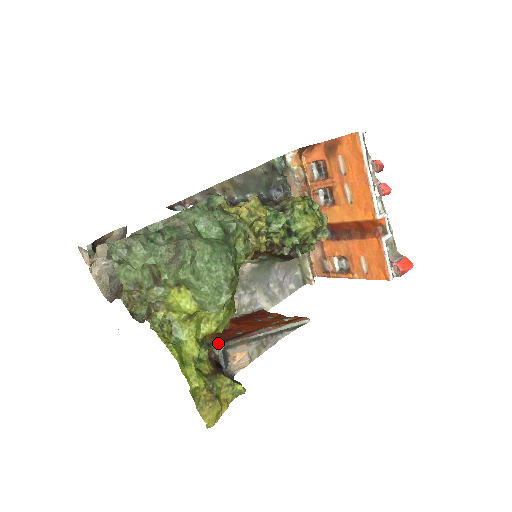
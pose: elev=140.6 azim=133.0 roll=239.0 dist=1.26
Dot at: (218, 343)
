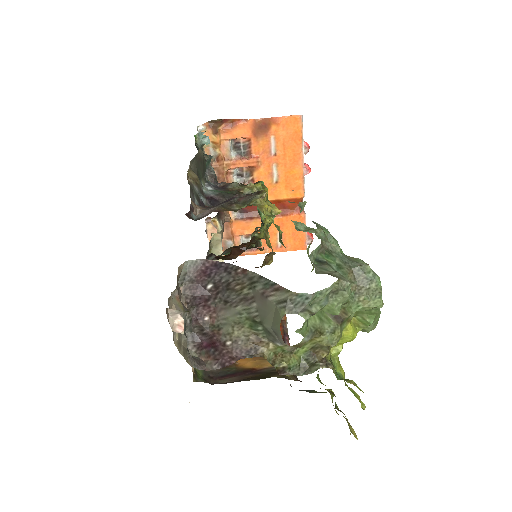
Dot at: occluded
